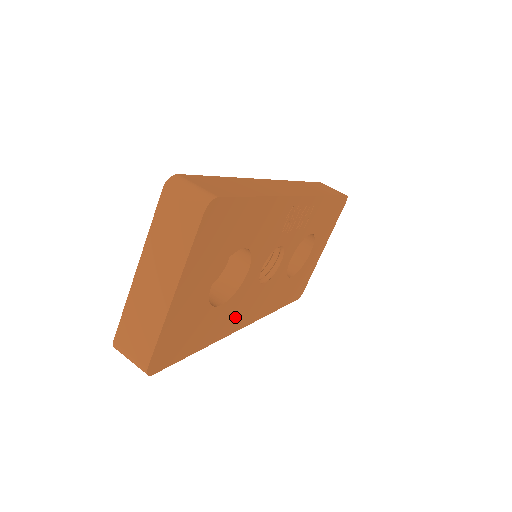
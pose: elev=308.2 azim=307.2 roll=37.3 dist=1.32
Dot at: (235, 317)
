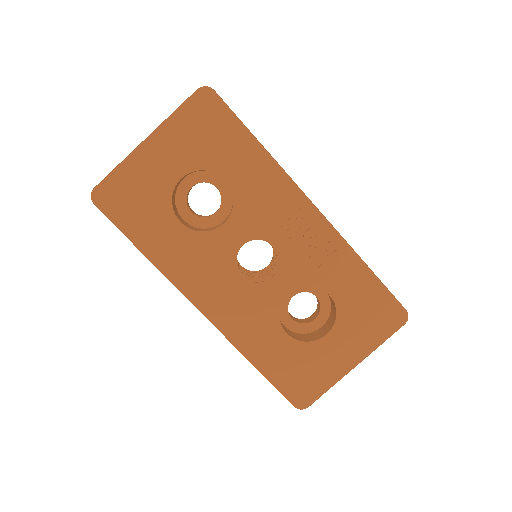
Dot at: (193, 272)
